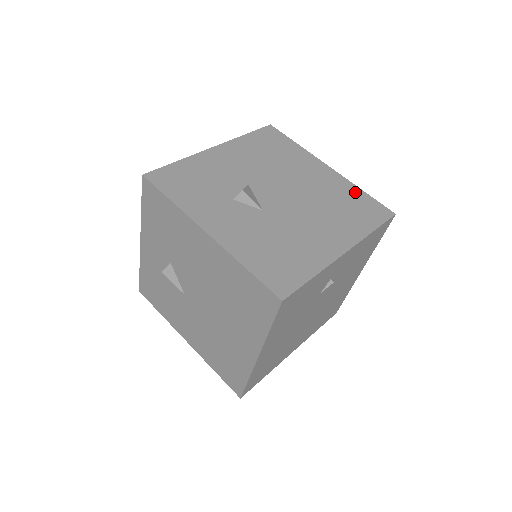
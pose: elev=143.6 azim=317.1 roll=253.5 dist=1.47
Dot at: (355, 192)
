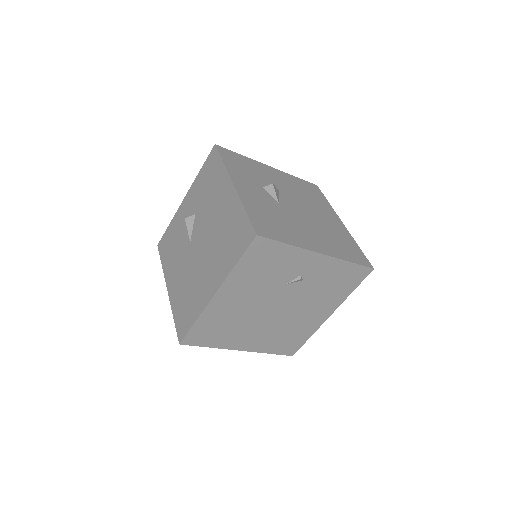
Dot at: (352, 242)
